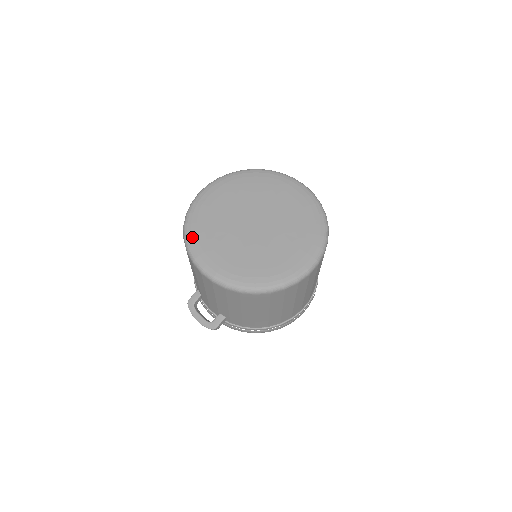
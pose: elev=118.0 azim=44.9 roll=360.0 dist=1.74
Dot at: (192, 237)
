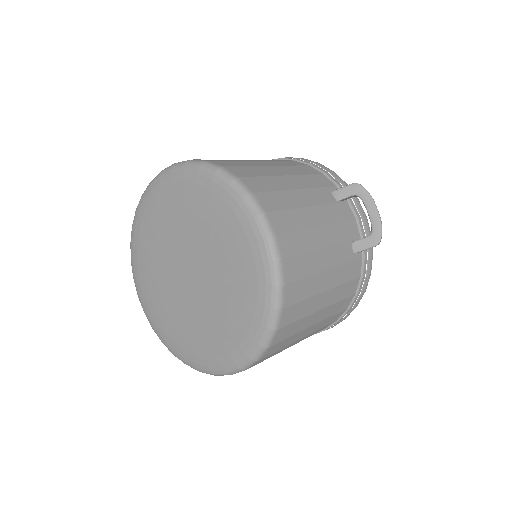
Dot at: (133, 250)
